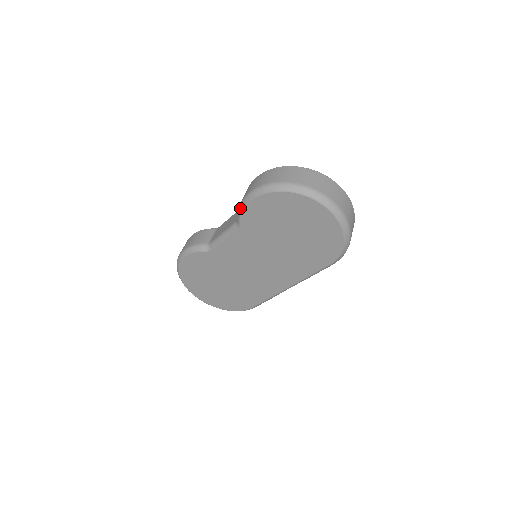
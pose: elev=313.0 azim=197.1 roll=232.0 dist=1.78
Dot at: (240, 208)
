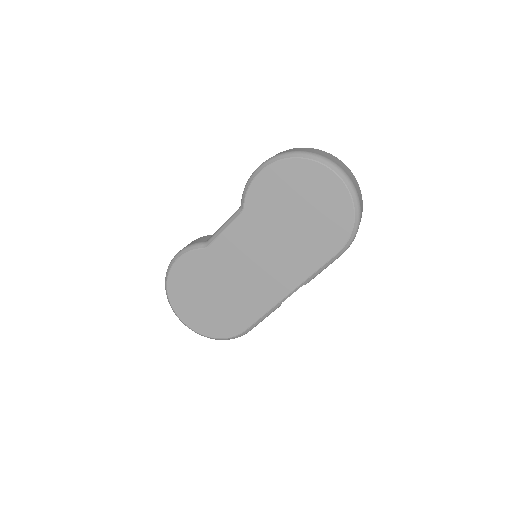
Dot at: (246, 186)
